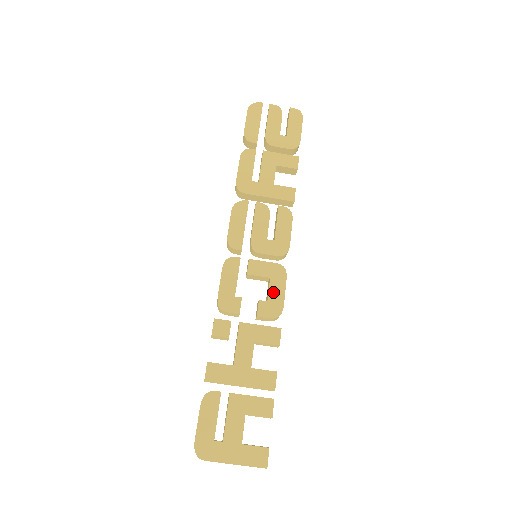
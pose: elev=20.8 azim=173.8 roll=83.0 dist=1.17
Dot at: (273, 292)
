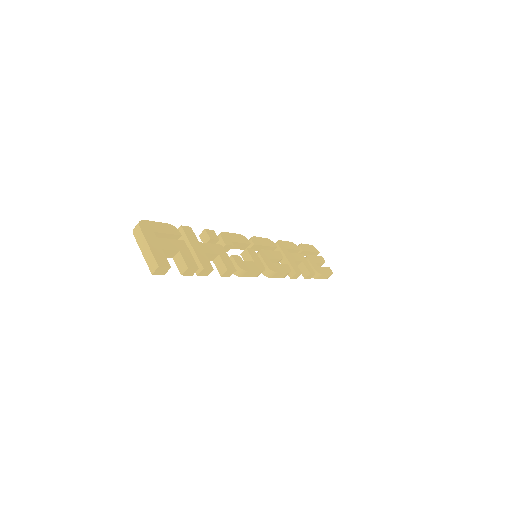
Dot at: (249, 264)
